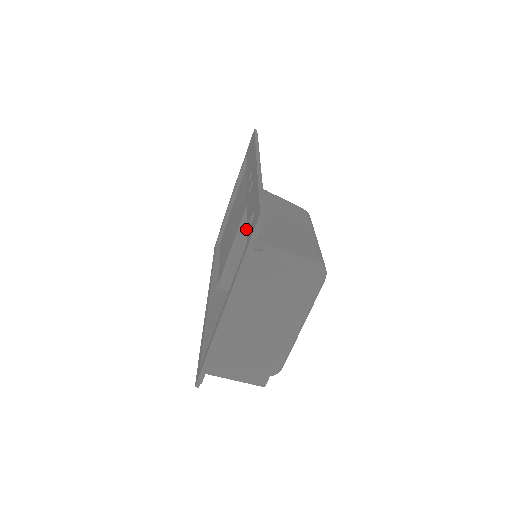
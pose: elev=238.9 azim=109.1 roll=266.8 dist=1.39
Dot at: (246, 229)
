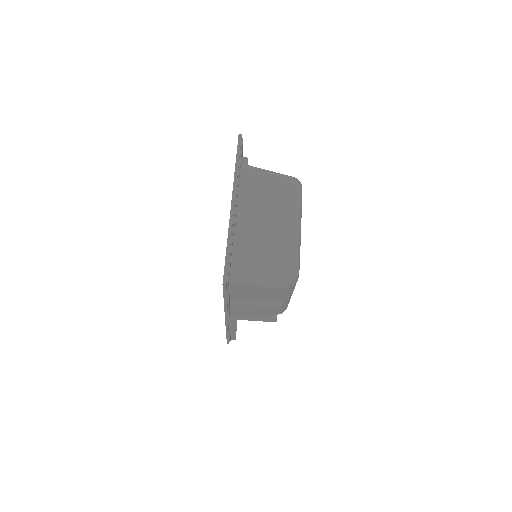
Dot at: occluded
